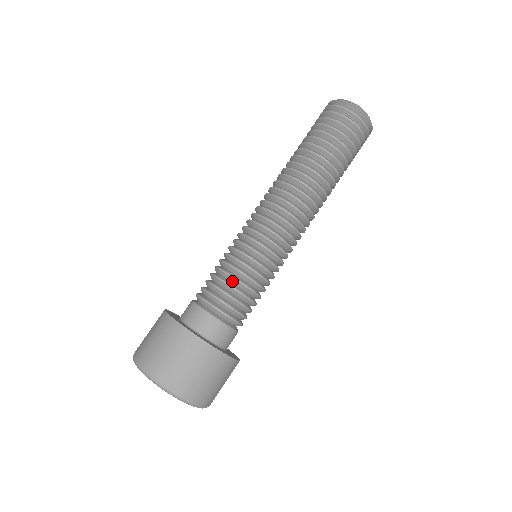
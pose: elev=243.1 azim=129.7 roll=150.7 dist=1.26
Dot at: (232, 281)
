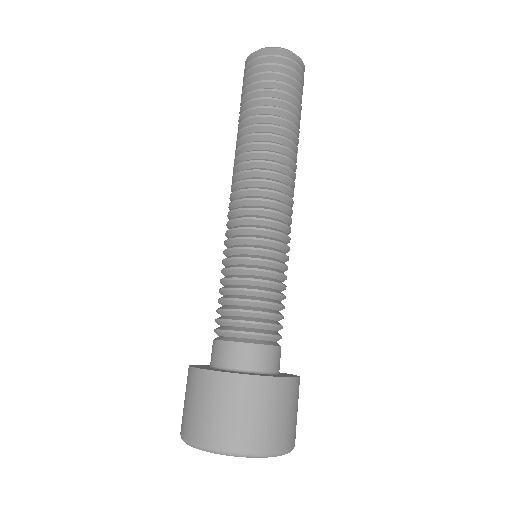
Dot at: (236, 294)
